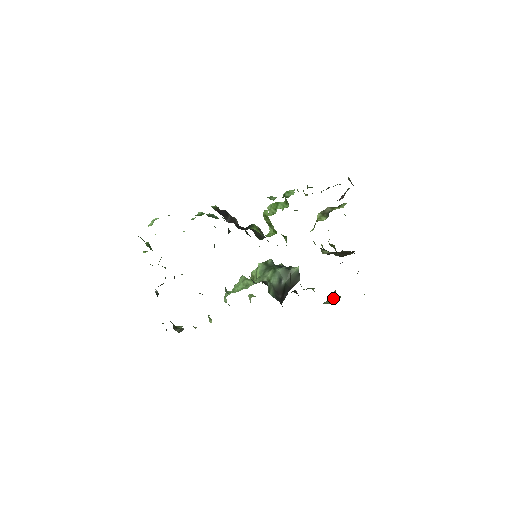
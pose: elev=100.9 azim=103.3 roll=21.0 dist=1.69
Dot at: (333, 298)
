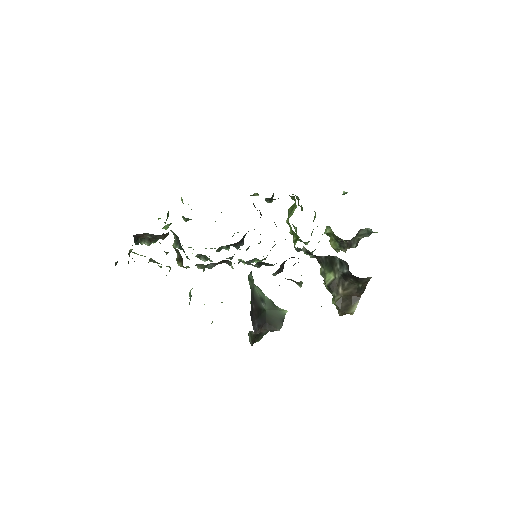
Dot at: occluded
